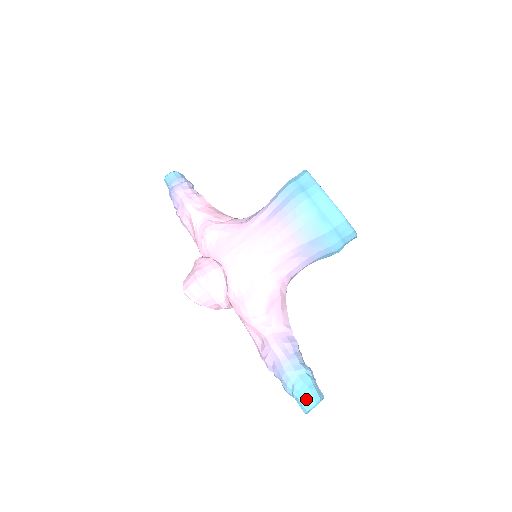
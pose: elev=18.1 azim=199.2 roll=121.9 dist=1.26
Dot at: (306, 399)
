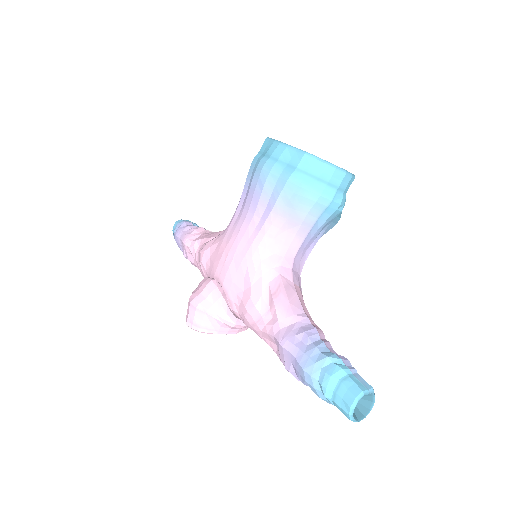
Dot at: (343, 398)
